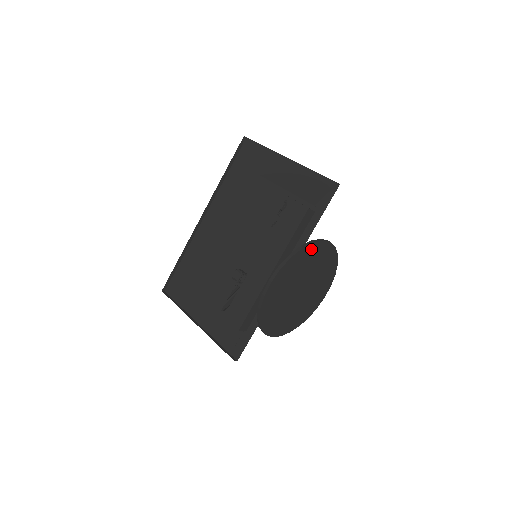
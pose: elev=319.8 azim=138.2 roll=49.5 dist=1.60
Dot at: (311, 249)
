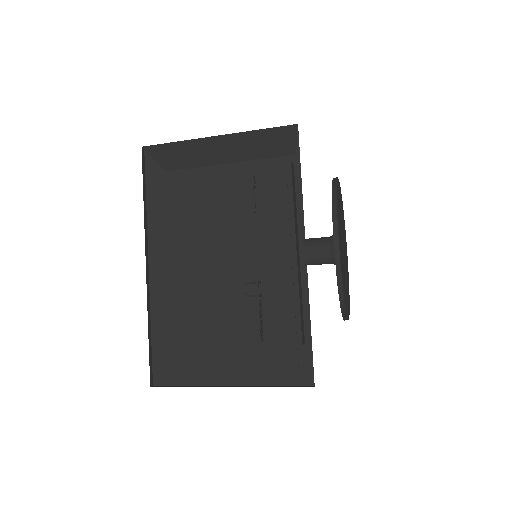
Dot at: occluded
